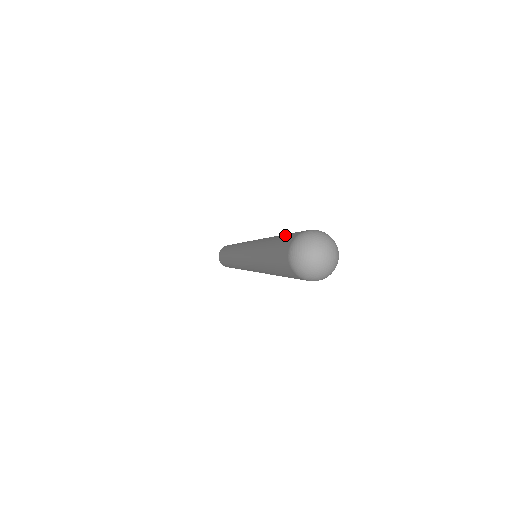
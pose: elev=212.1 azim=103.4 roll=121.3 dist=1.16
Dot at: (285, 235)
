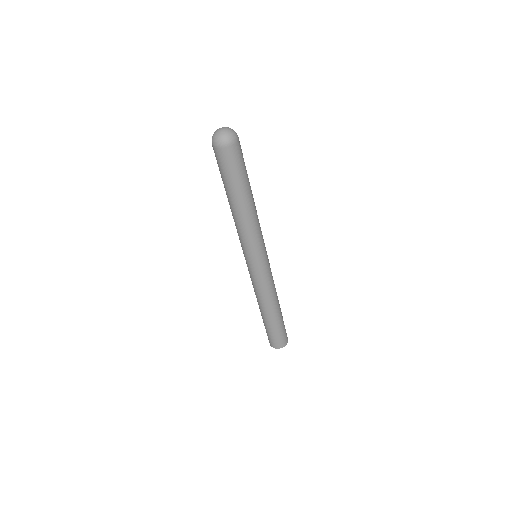
Dot at: occluded
